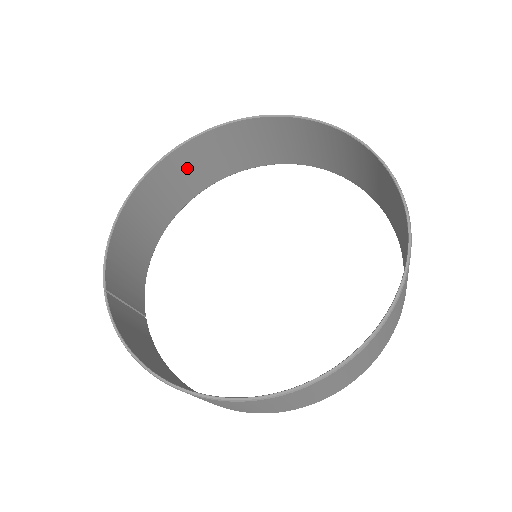
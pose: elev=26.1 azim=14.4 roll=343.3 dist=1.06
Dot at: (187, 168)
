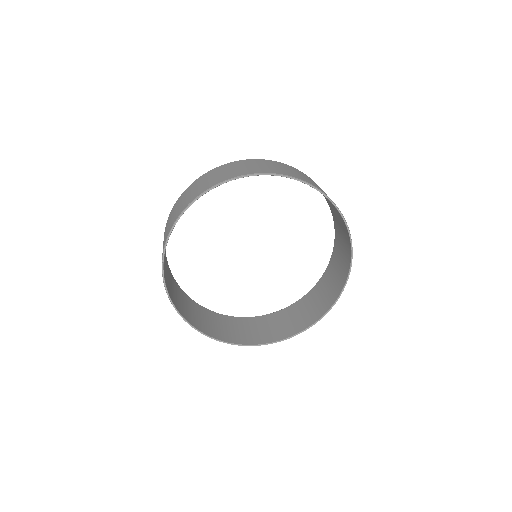
Dot at: occluded
